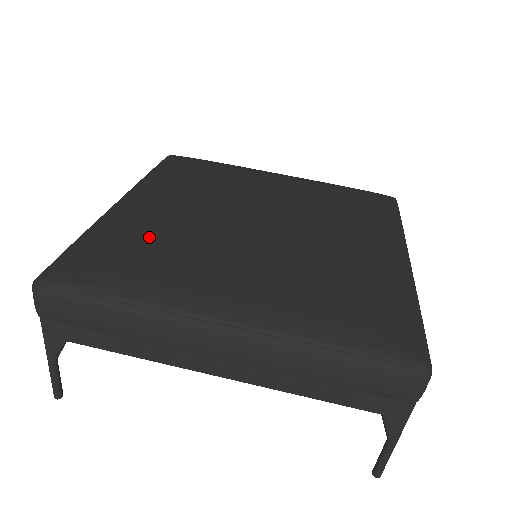
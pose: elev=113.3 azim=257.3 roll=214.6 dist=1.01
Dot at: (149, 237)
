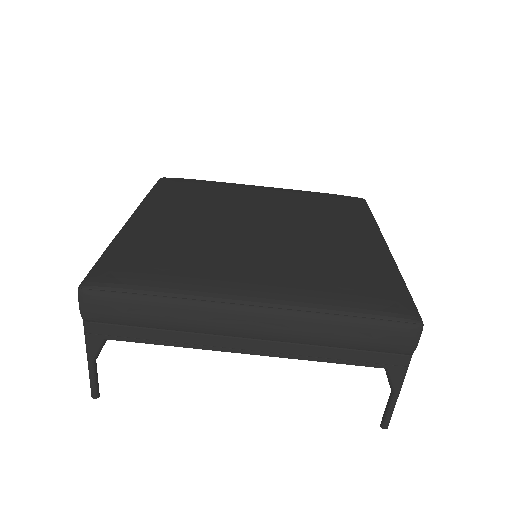
Dot at: (169, 243)
